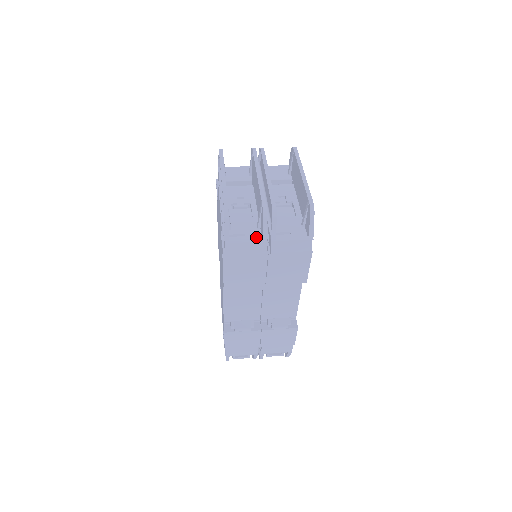
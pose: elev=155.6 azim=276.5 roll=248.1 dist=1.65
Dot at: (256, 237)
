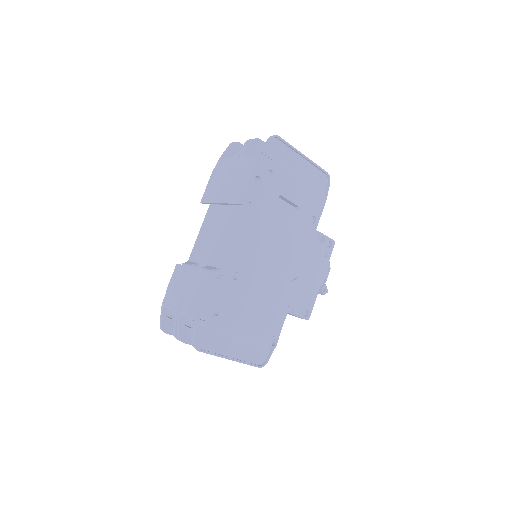
Dot at: occluded
